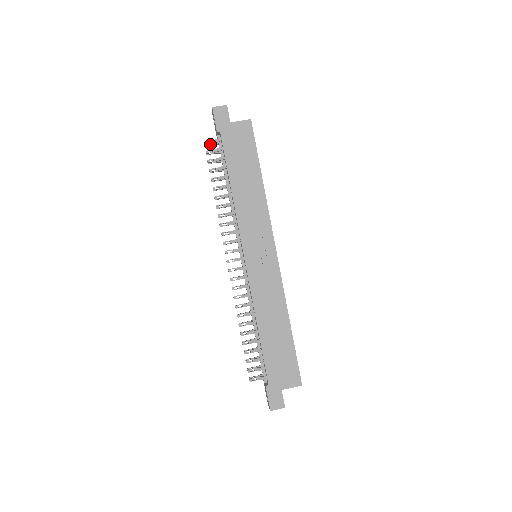
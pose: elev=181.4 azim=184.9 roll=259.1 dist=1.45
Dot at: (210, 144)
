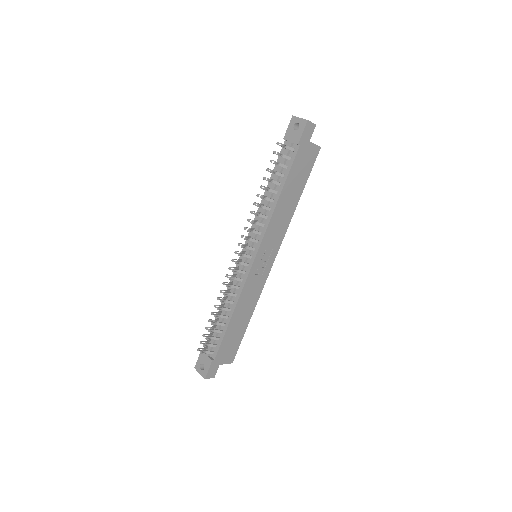
Dot at: (282, 146)
